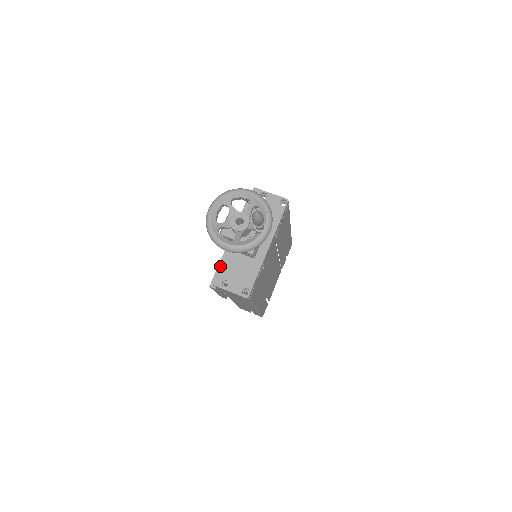
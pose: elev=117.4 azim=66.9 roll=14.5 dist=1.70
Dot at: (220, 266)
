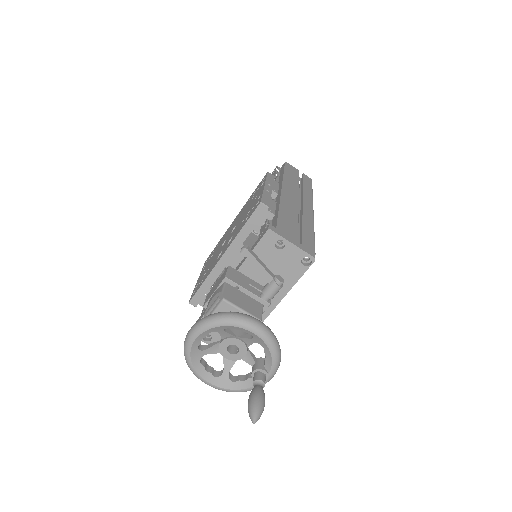
Dot at: (203, 317)
